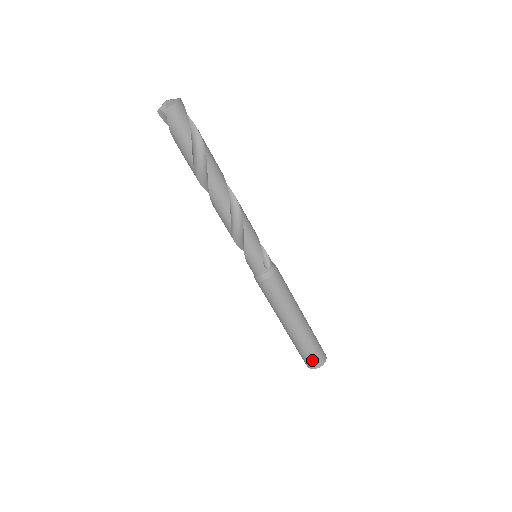
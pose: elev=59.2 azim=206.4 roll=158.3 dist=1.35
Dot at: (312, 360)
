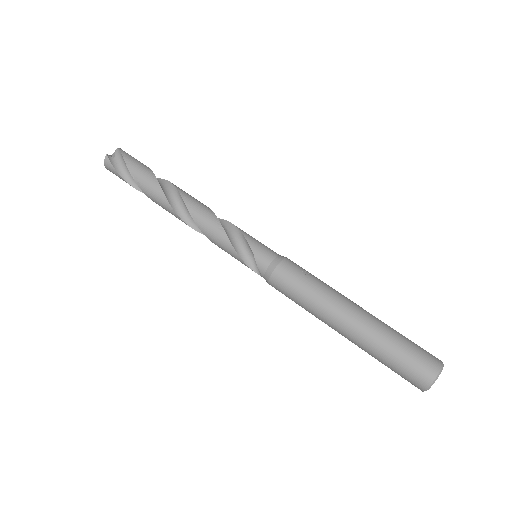
Dot at: (424, 351)
